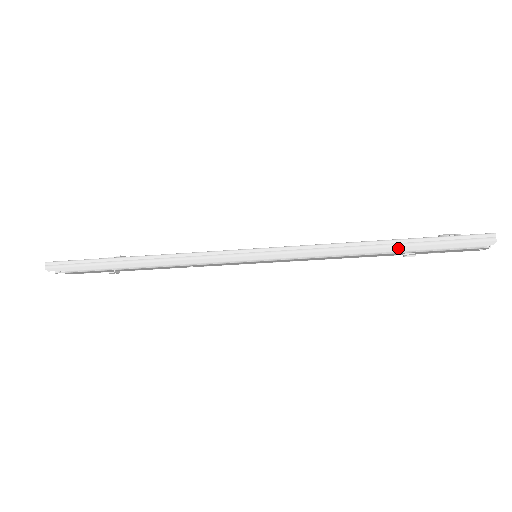
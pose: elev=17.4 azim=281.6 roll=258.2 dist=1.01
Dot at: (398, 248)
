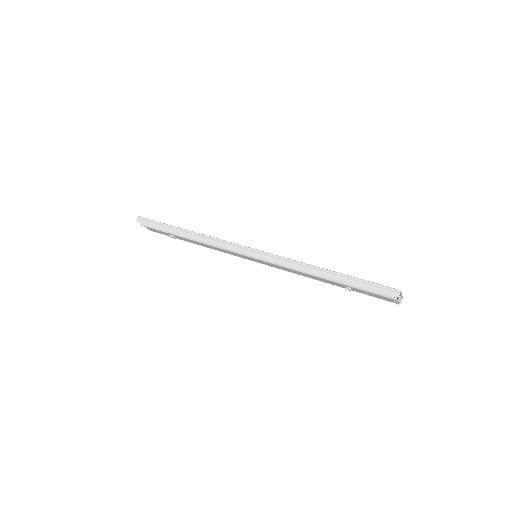
Dot at: (337, 278)
